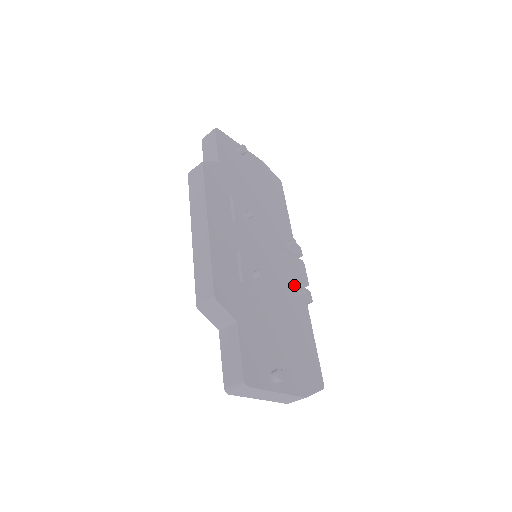
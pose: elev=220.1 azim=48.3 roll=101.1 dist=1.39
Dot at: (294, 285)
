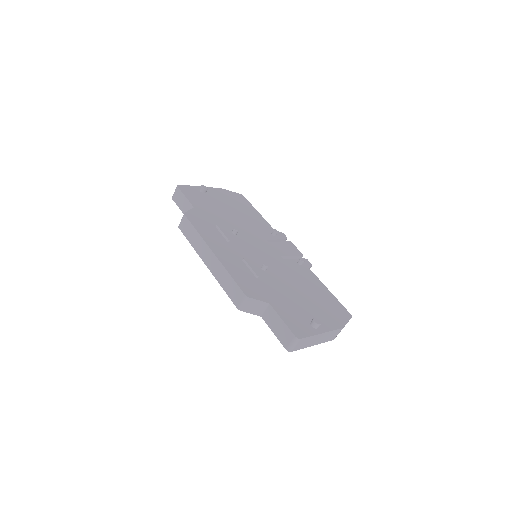
Dot at: (293, 261)
